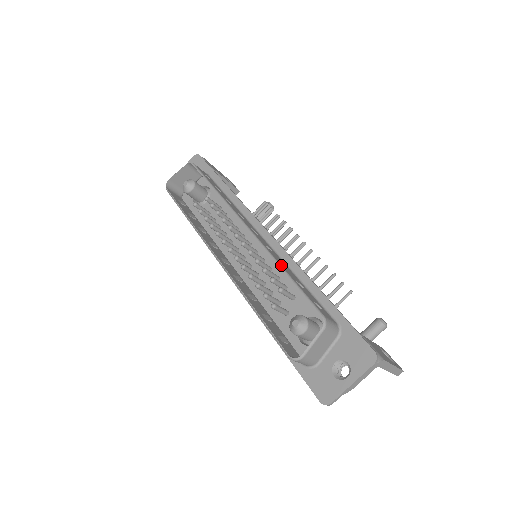
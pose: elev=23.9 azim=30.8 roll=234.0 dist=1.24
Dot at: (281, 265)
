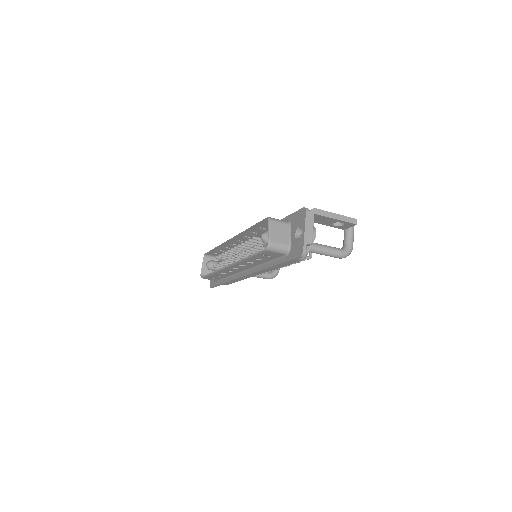
Dot at: (248, 229)
